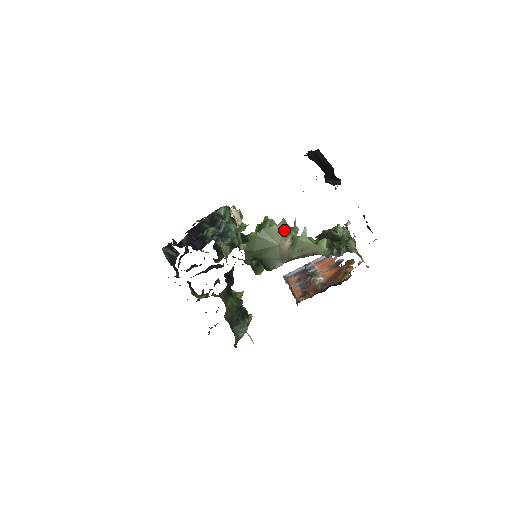
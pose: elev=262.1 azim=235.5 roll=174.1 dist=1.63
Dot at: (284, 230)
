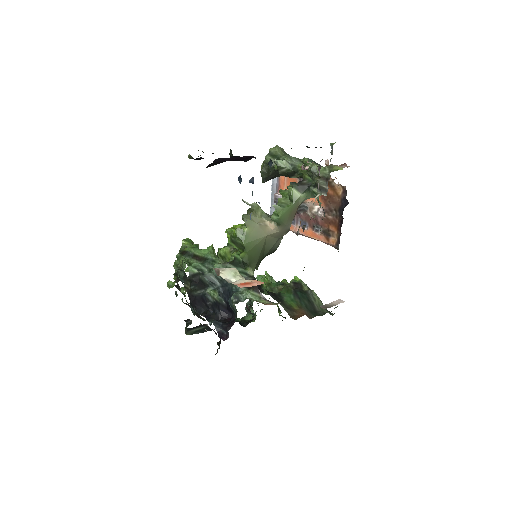
Dot at: (254, 222)
